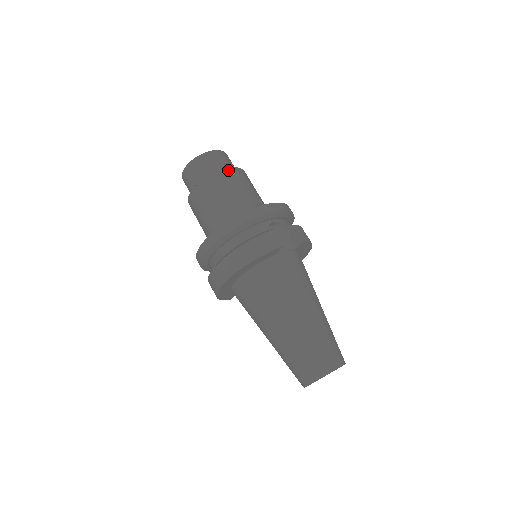
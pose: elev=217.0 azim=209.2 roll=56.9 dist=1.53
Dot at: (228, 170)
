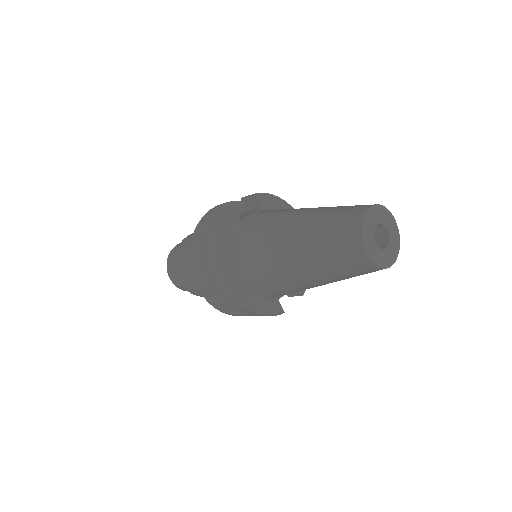
Dot at: (185, 238)
